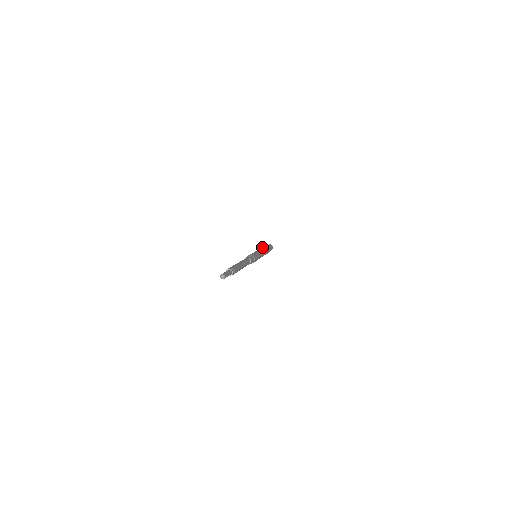
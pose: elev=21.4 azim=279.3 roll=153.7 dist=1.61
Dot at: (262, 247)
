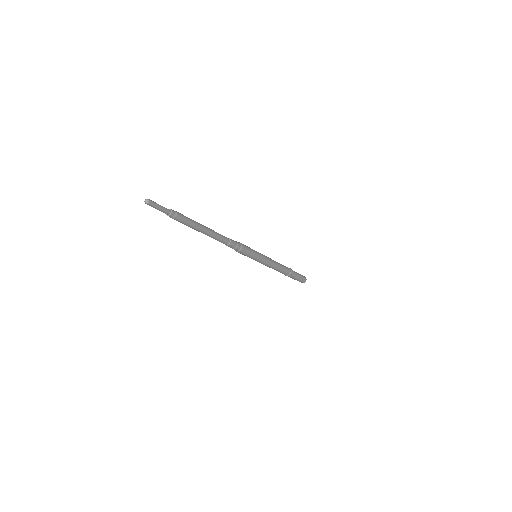
Dot at: occluded
